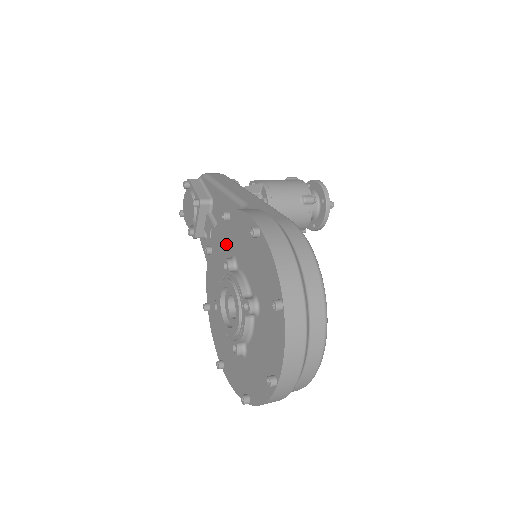
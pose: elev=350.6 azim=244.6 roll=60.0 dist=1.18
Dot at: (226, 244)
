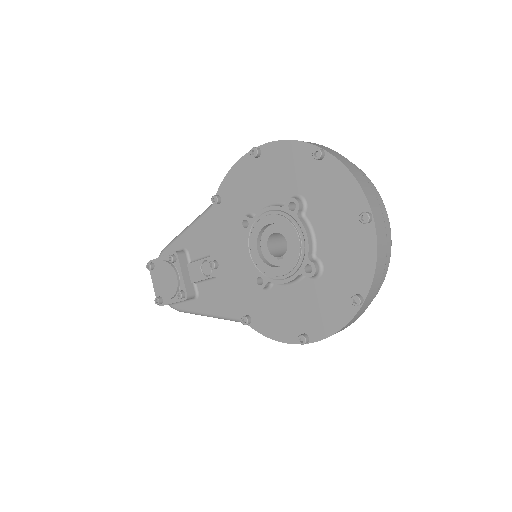
Dot at: (230, 223)
